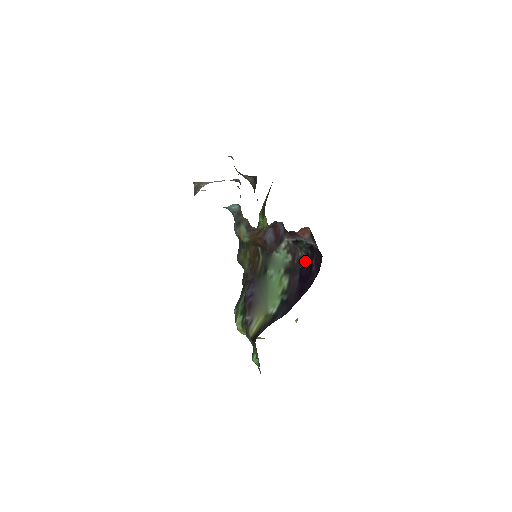
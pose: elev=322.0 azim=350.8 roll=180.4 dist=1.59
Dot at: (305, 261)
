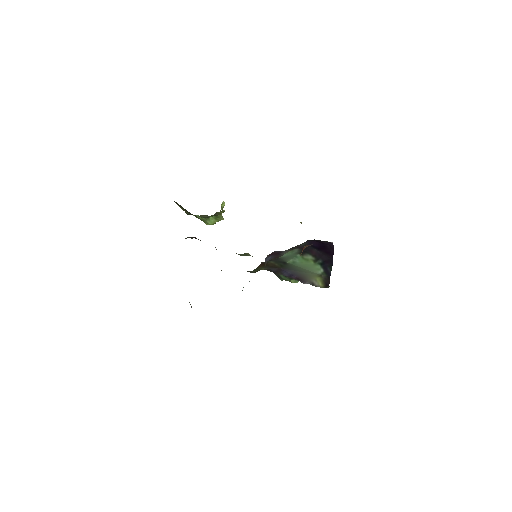
Dot at: (310, 243)
